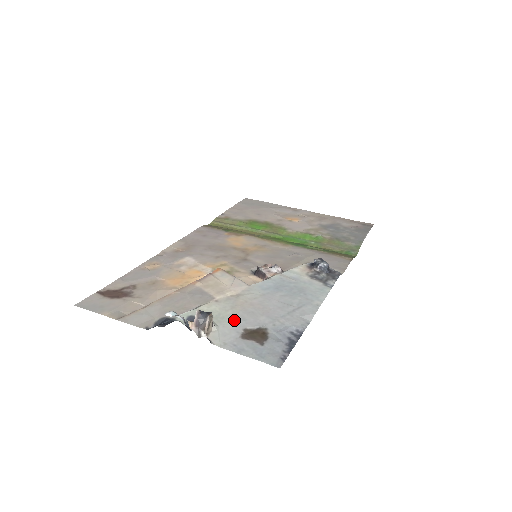
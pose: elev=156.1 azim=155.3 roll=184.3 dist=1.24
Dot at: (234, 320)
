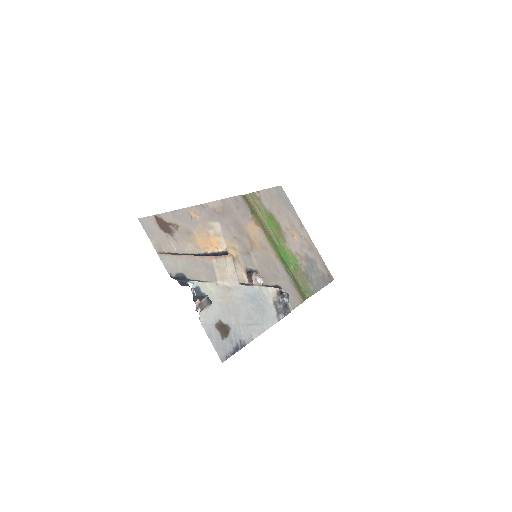
Dot at: (218, 309)
